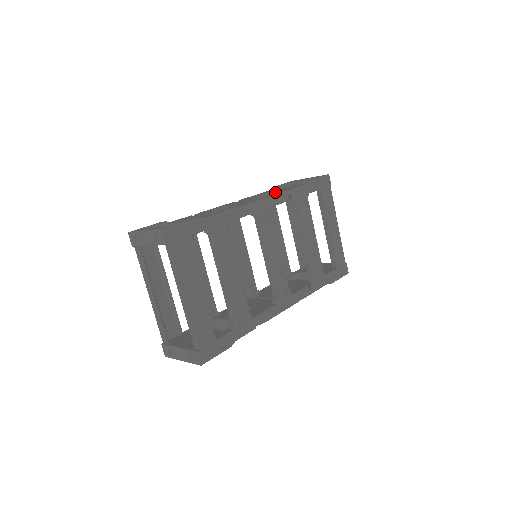
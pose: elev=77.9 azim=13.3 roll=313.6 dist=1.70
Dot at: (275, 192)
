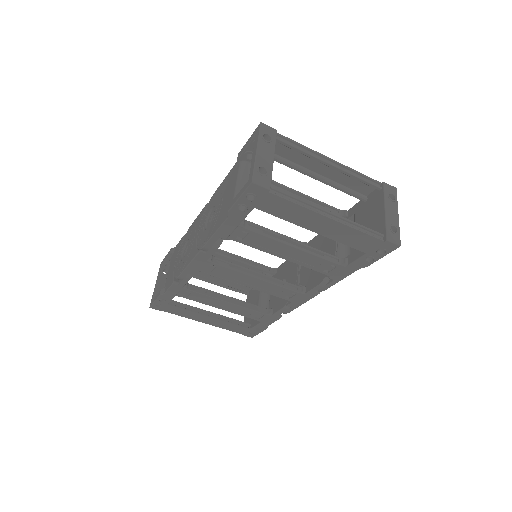
Dot at: (210, 224)
